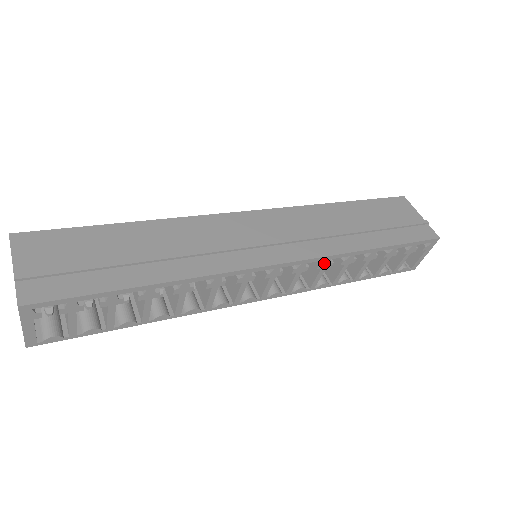
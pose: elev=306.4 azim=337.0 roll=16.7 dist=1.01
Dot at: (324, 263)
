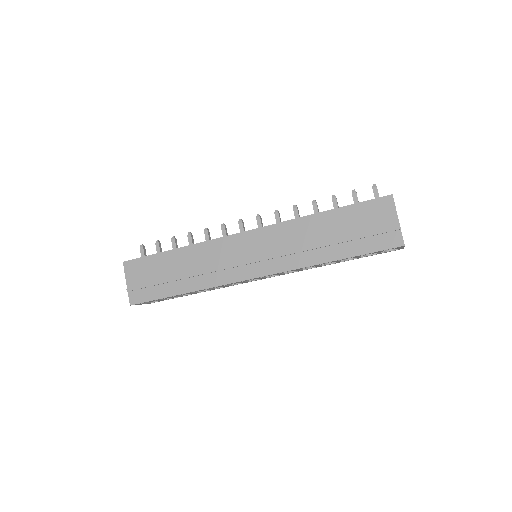
Dot at: (293, 270)
